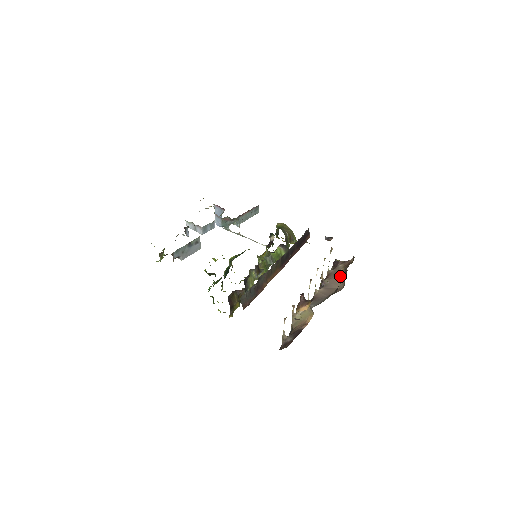
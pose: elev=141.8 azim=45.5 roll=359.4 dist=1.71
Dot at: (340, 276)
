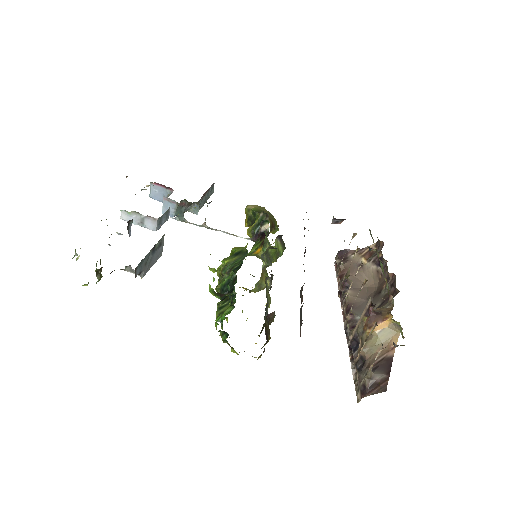
Dot at: (363, 270)
